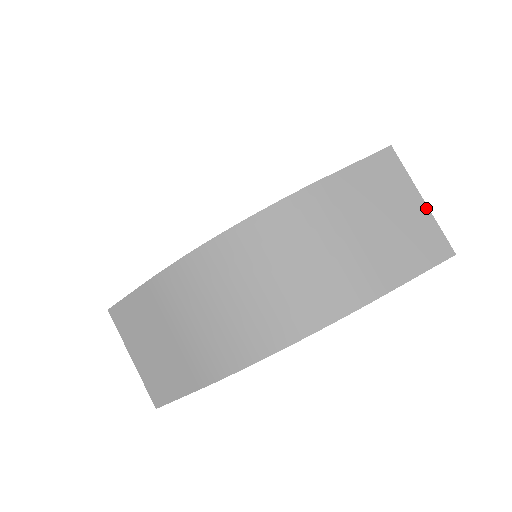
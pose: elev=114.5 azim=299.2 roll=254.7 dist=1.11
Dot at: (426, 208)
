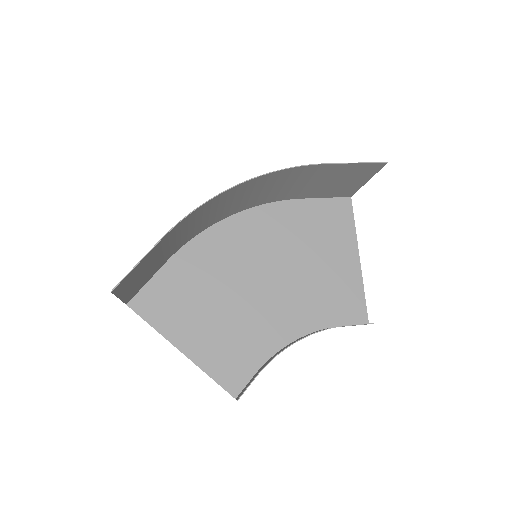
Dot at: (369, 178)
